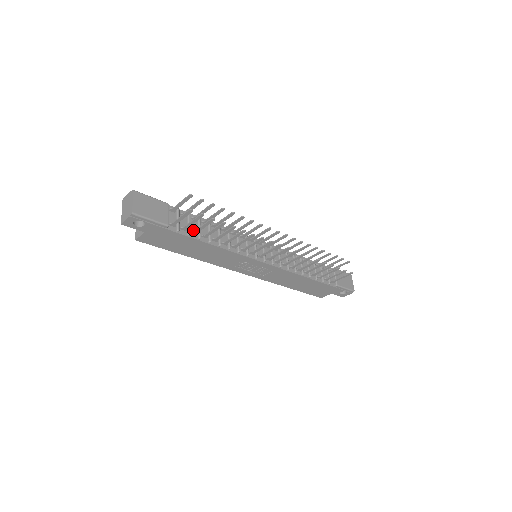
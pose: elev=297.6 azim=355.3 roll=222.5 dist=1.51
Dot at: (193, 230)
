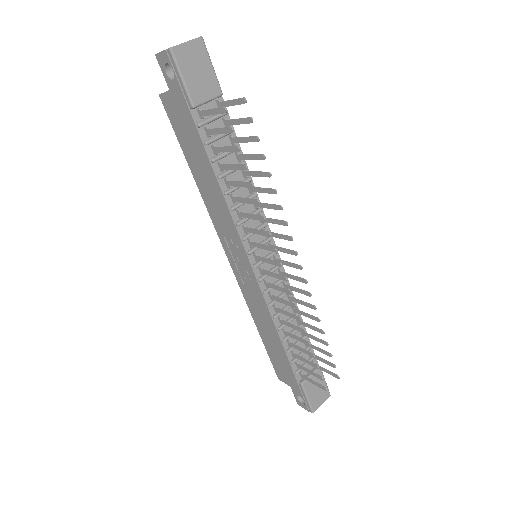
Dot at: occluded
